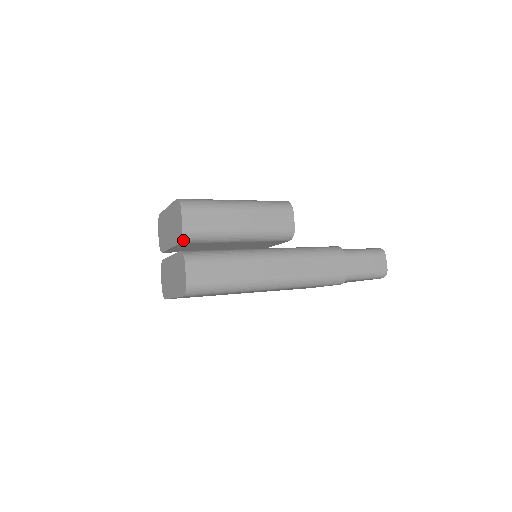
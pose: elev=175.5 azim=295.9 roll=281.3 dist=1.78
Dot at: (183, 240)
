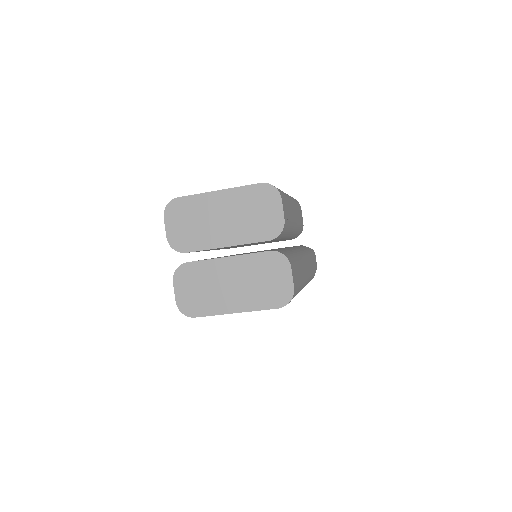
Dot at: (277, 237)
